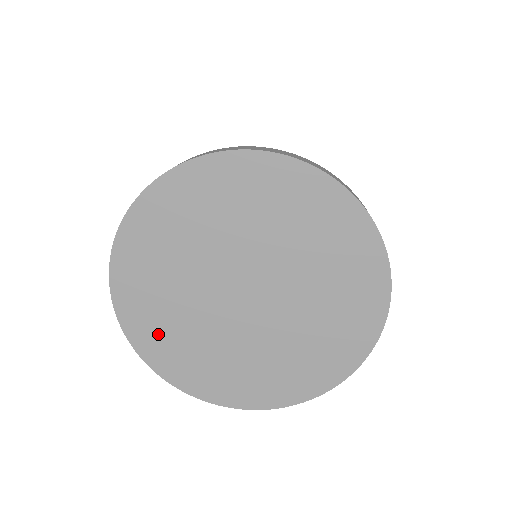
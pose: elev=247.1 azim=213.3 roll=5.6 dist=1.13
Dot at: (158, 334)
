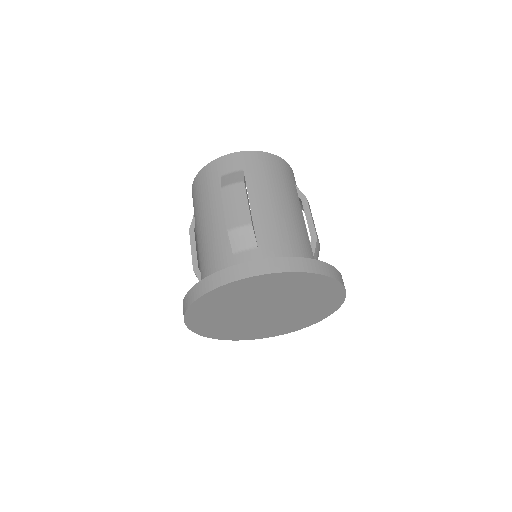
Dot at: (251, 334)
